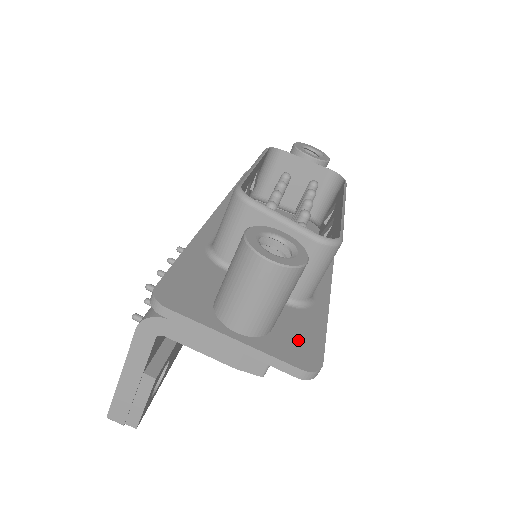
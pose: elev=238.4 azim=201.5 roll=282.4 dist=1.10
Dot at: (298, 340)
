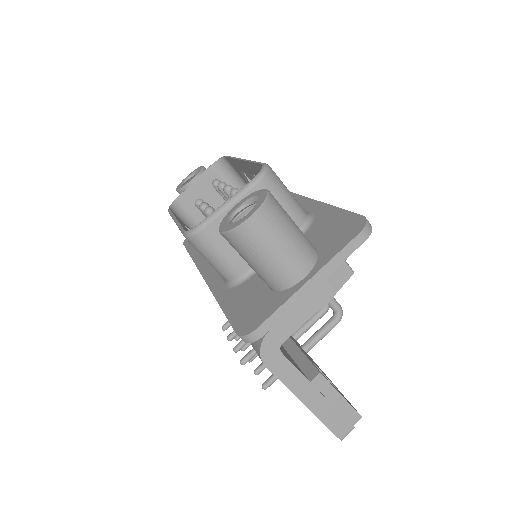
Dot at: (335, 231)
